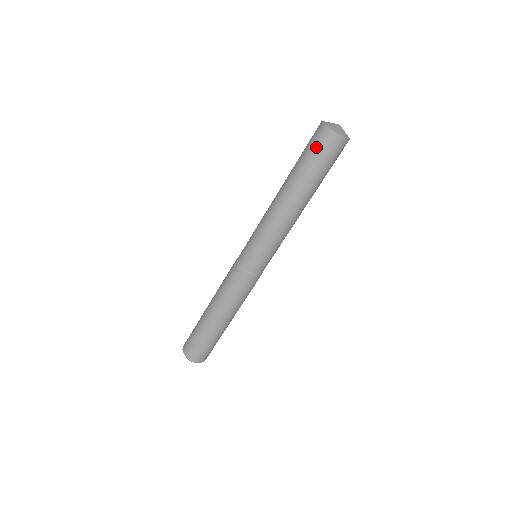
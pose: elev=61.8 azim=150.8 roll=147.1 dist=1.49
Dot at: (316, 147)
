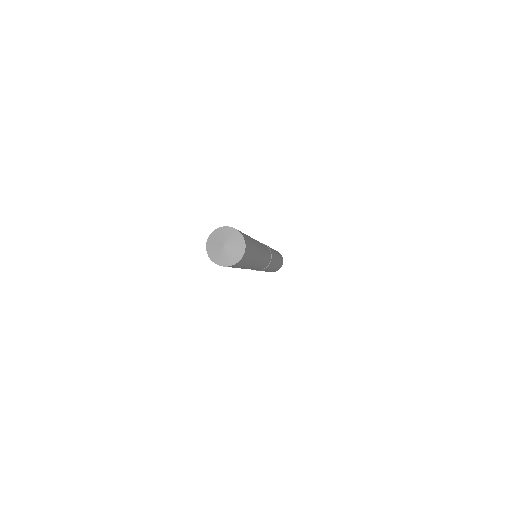
Dot at: occluded
